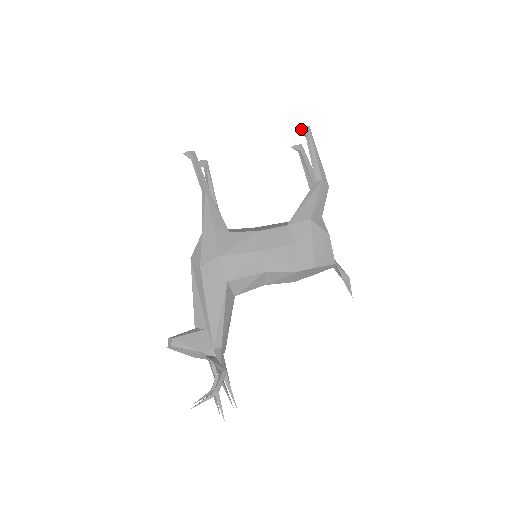
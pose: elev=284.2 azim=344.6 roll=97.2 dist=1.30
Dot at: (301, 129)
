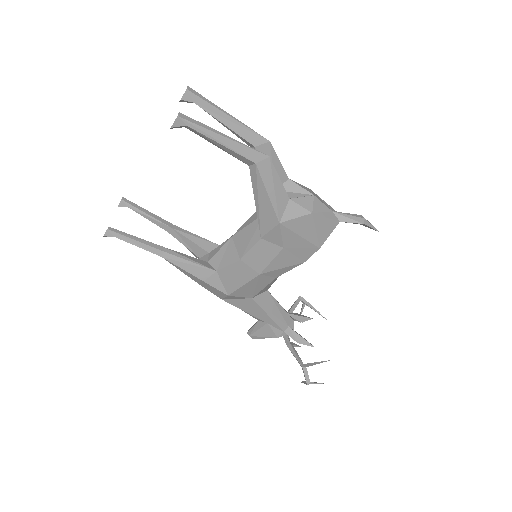
Dot at: (172, 128)
